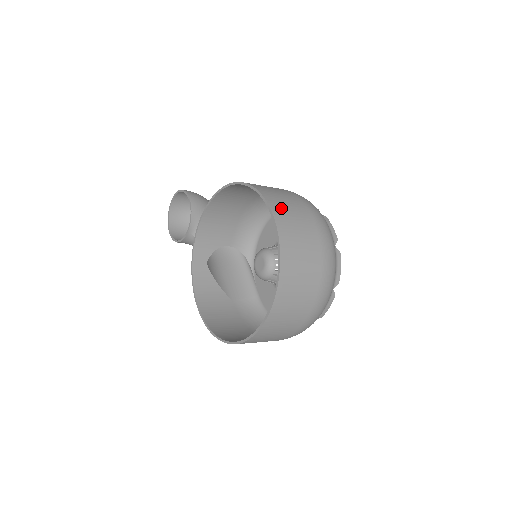
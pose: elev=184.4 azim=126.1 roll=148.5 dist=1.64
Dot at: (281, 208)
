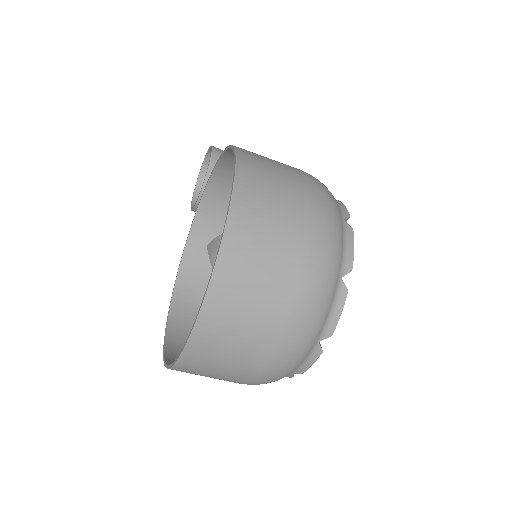
Dot at: (254, 196)
